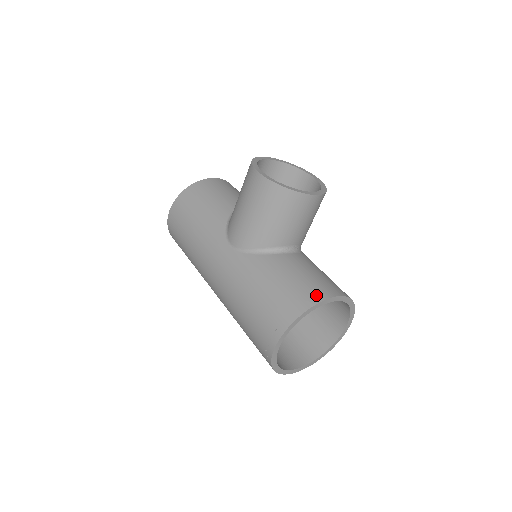
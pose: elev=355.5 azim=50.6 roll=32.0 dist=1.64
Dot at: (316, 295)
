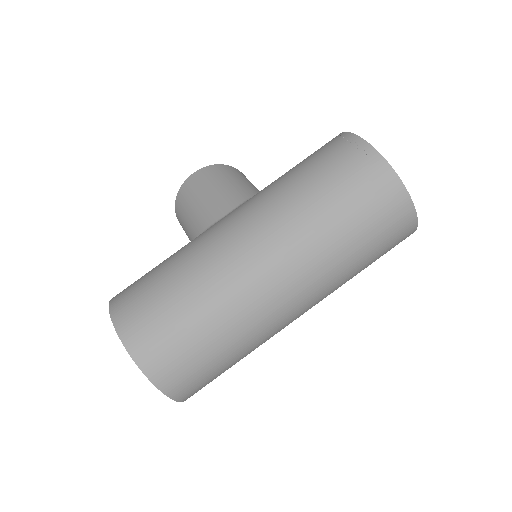
Dot at: occluded
